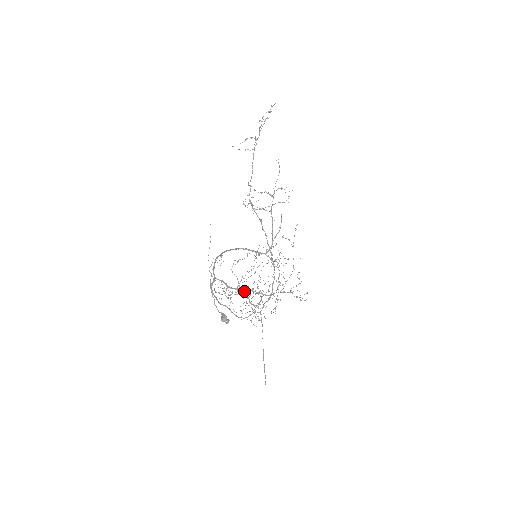
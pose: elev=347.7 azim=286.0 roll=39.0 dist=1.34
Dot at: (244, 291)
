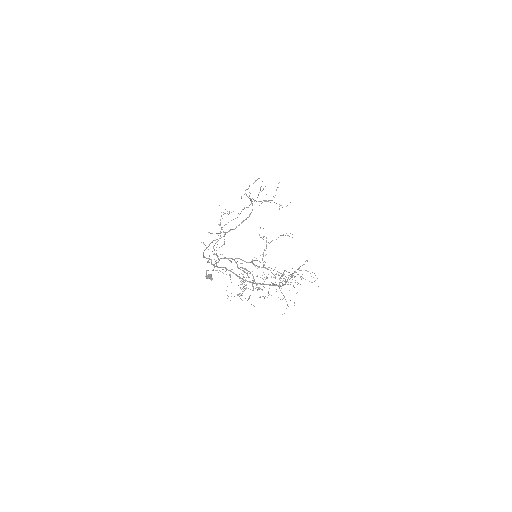
Dot at: occluded
